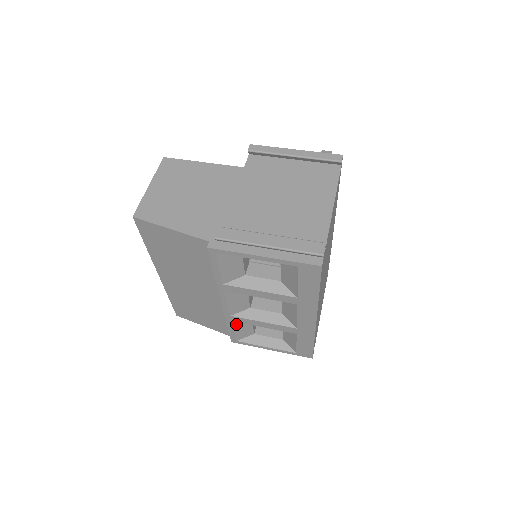
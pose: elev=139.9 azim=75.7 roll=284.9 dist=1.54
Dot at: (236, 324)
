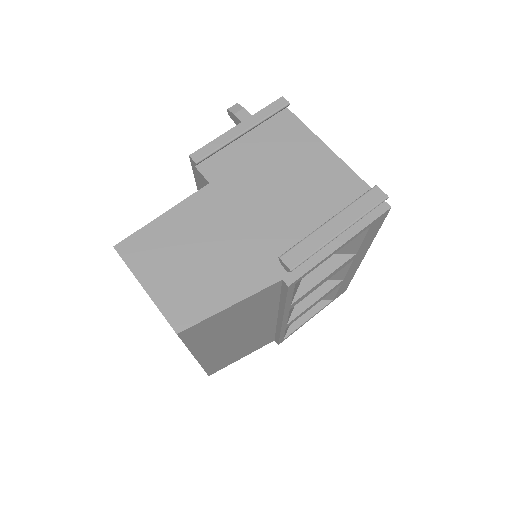
Dot at: occluded
